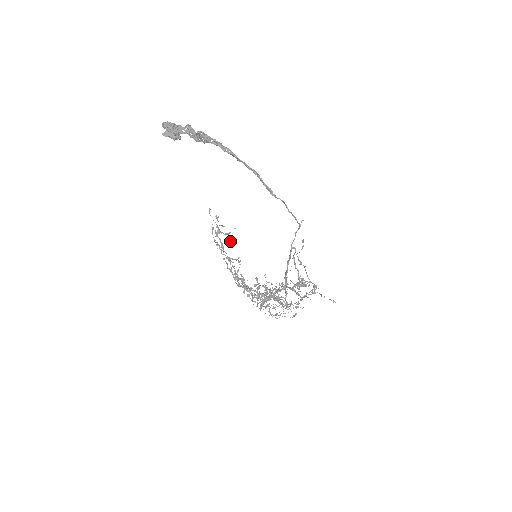
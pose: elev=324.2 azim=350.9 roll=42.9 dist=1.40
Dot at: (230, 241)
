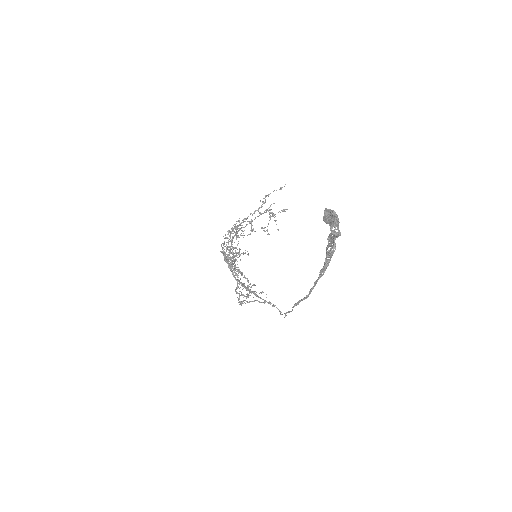
Dot at: occluded
